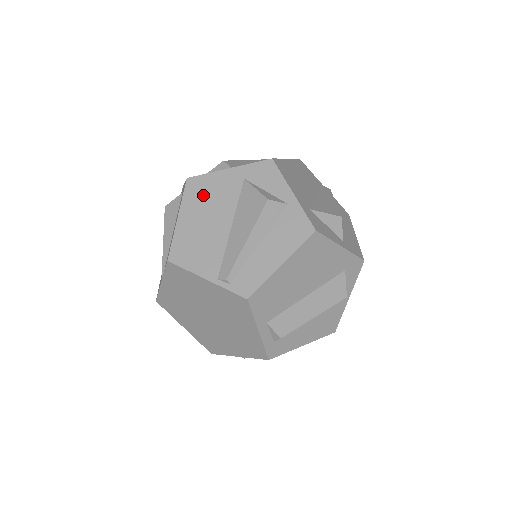
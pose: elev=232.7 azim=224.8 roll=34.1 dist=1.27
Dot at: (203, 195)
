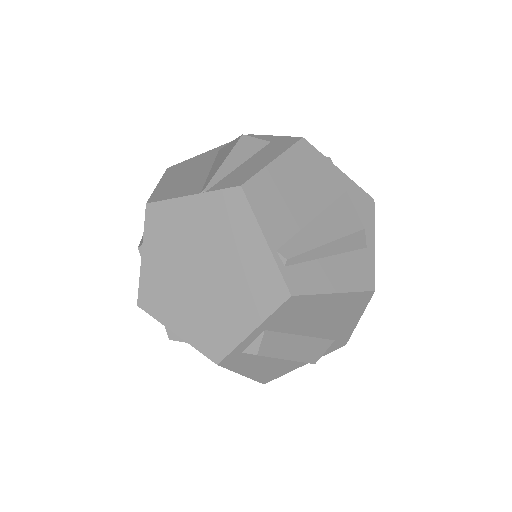
Dot at: (308, 166)
